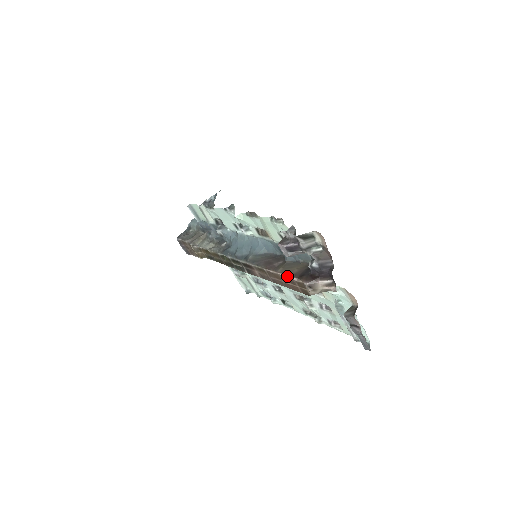
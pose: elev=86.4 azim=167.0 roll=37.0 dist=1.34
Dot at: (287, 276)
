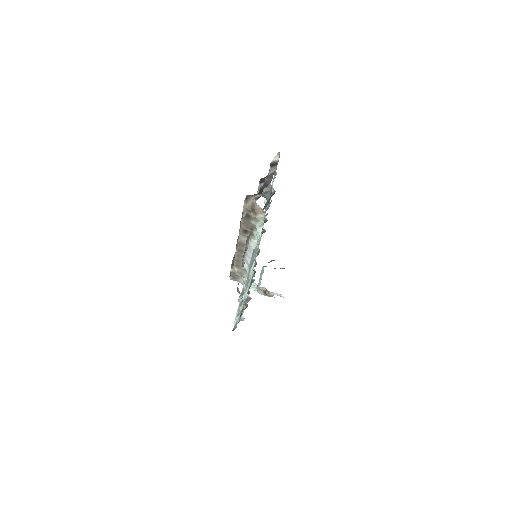
Dot at: occluded
